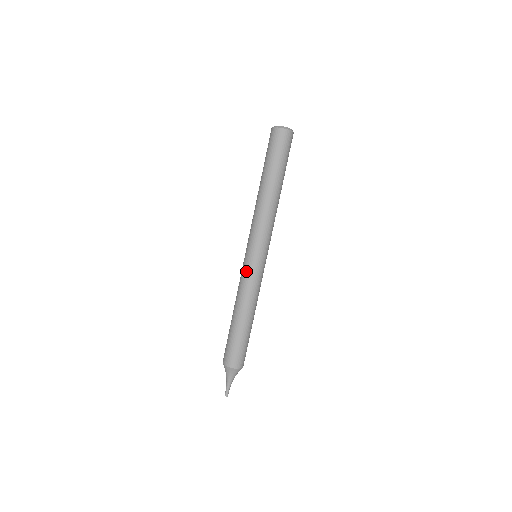
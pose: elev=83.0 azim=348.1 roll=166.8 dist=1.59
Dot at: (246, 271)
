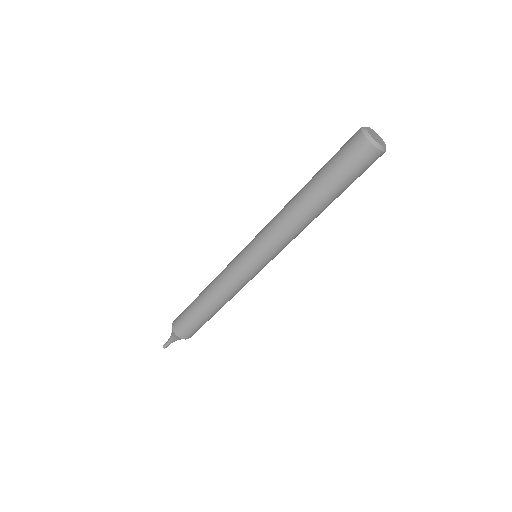
Dot at: (244, 277)
